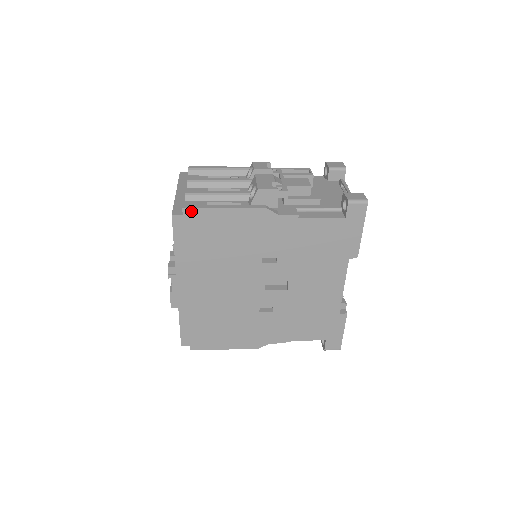
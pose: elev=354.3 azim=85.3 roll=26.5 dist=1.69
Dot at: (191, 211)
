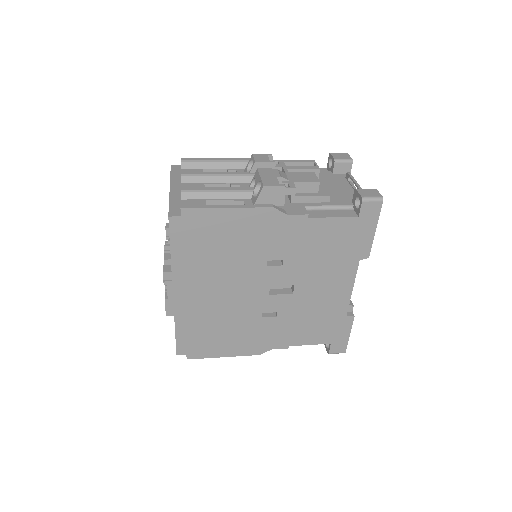
Dot at: (190, 212)
